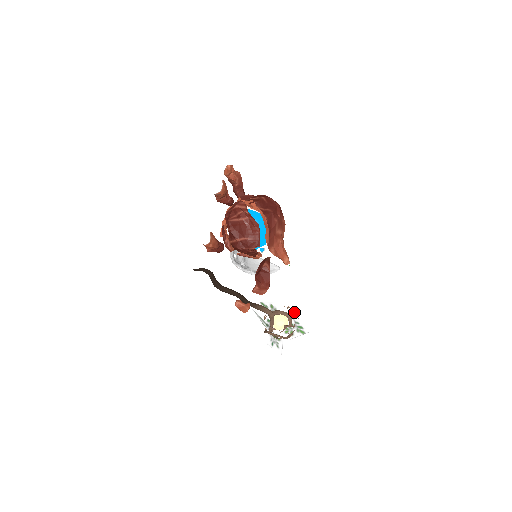
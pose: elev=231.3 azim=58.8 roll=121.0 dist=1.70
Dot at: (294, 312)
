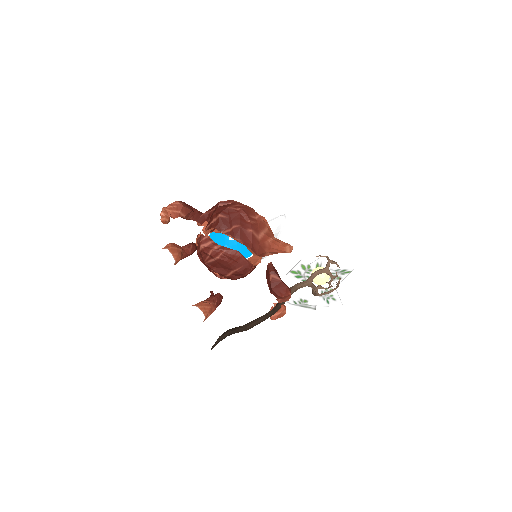
Dot at: (328, 262)
